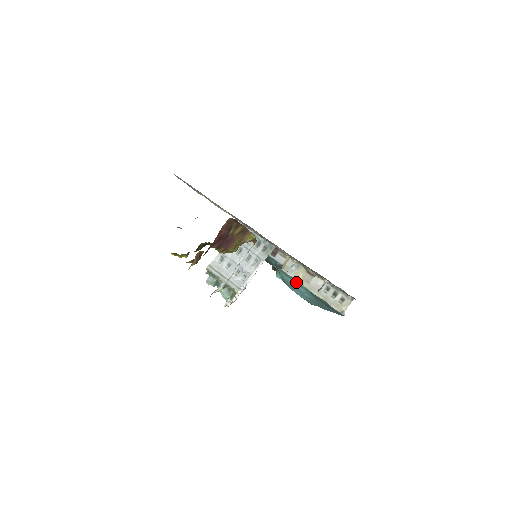
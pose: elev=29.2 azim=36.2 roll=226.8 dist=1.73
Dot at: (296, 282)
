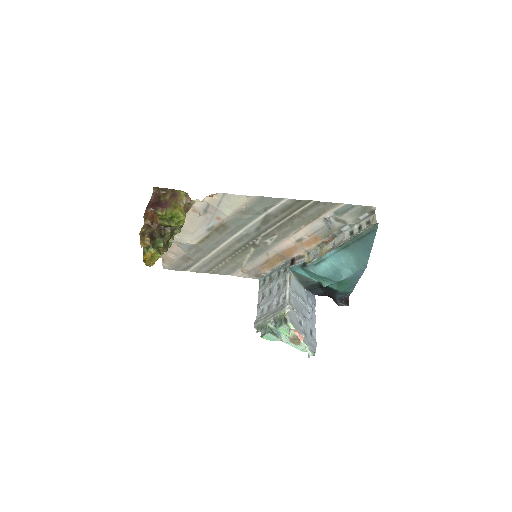
Dot at: (325, 258)
